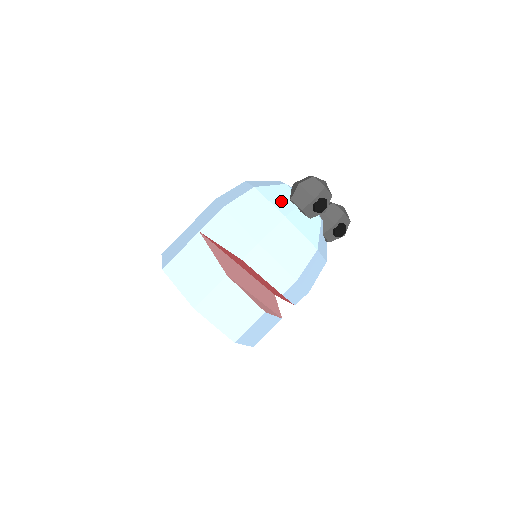
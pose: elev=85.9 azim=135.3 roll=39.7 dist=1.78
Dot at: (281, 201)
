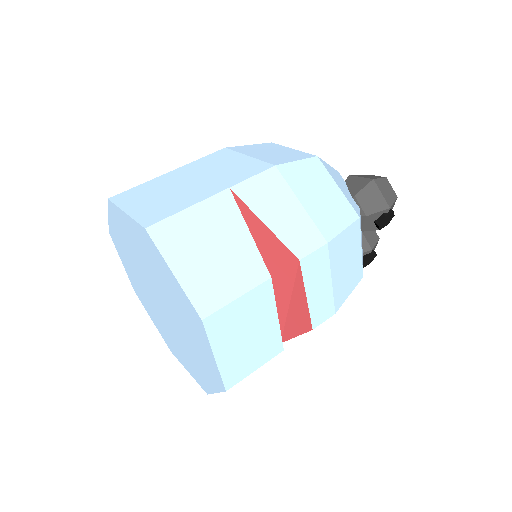
Dot at: (346, 192)
